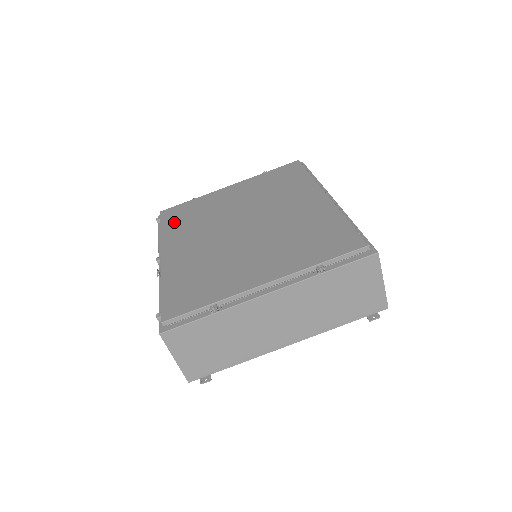
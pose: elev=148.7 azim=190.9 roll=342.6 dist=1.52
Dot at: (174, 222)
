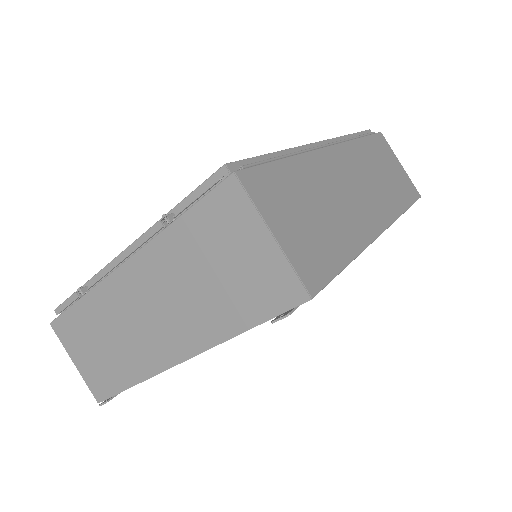
Dot at: occluded
